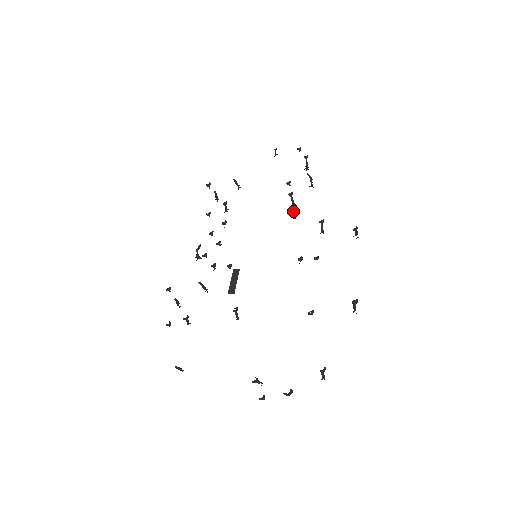
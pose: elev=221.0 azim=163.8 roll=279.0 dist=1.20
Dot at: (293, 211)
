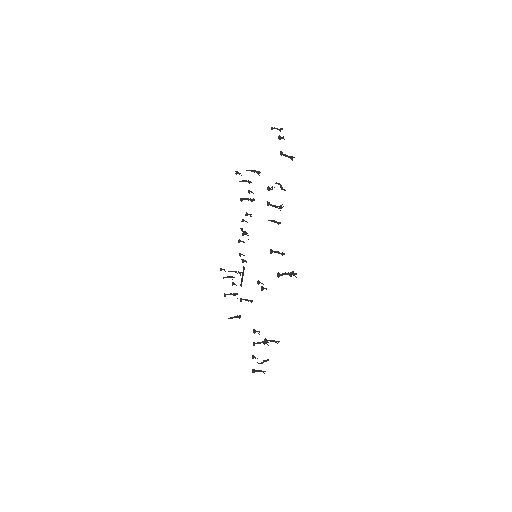
Dot at: (271, 221)
